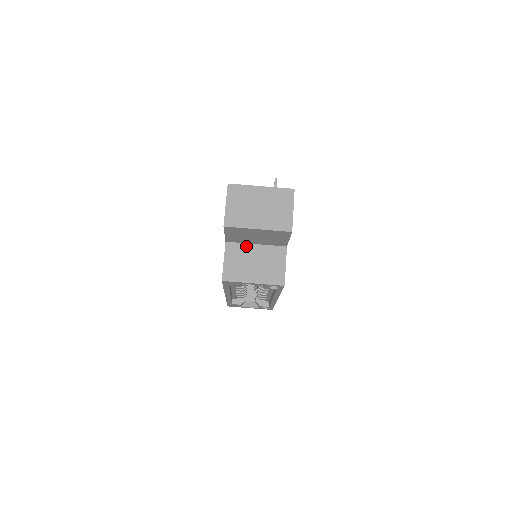
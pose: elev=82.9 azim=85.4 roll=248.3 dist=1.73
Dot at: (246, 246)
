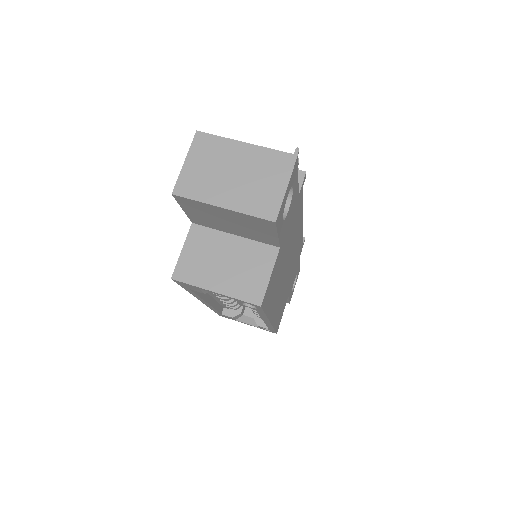
Dot at: (219, 235)
